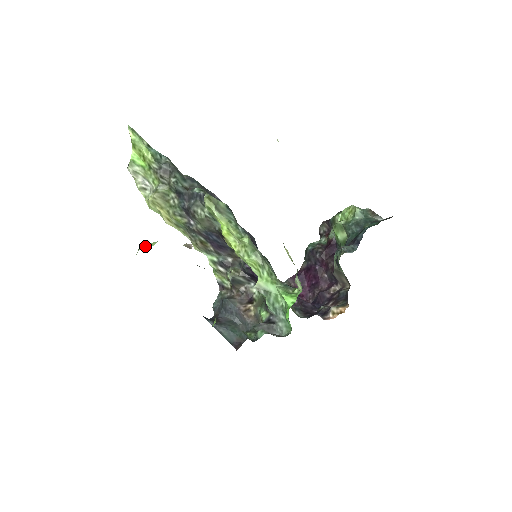
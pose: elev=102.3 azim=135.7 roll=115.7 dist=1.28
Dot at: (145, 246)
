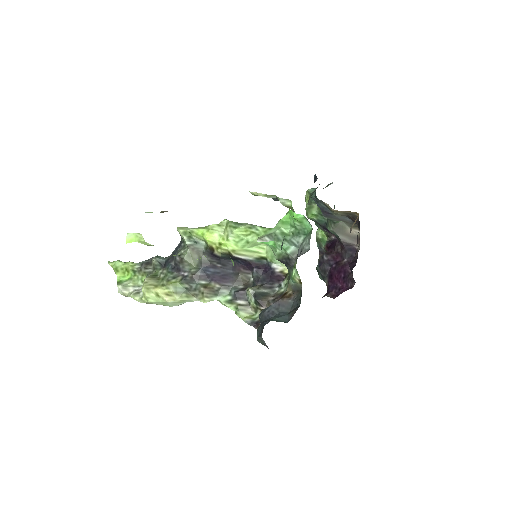
Dot at: occluded
